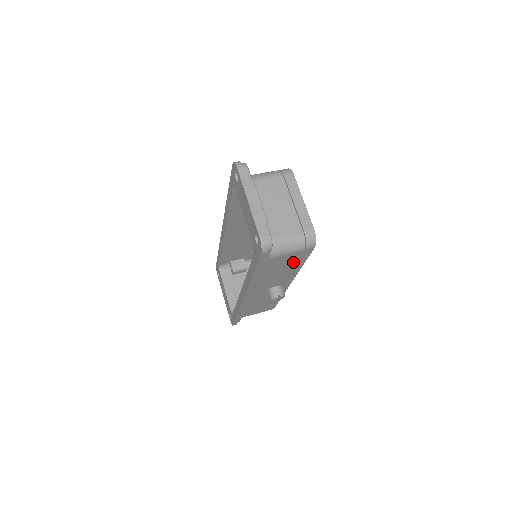
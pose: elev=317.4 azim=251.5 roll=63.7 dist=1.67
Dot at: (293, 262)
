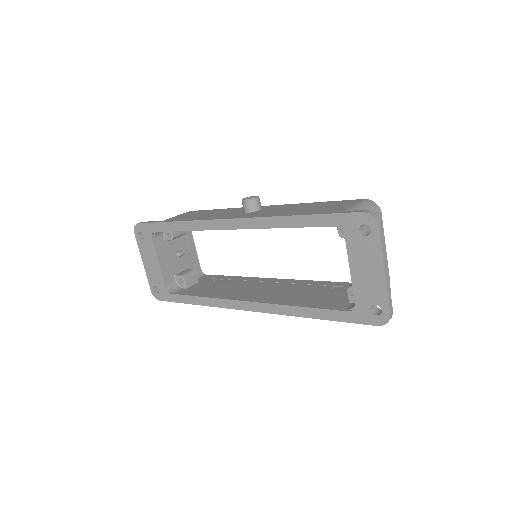
Dot at: occluded
